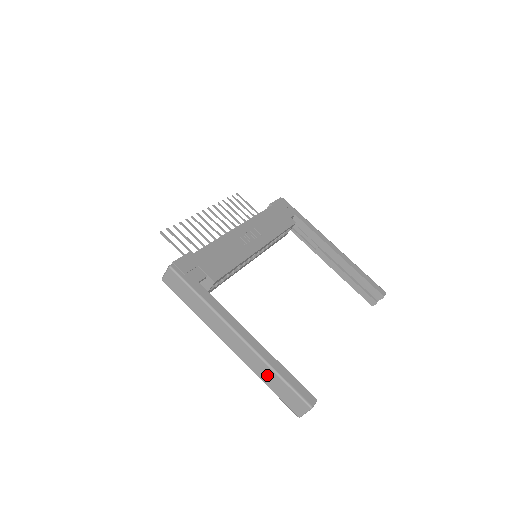
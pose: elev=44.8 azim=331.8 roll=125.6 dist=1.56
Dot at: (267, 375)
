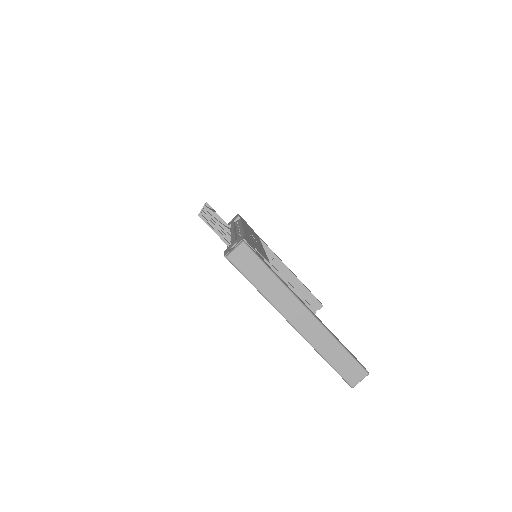
Dot at: (330, 349)
